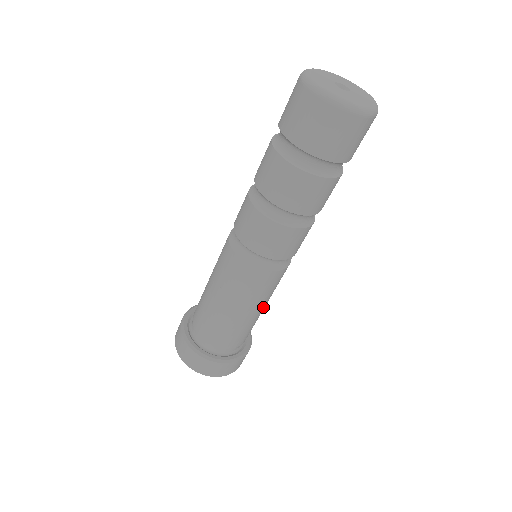
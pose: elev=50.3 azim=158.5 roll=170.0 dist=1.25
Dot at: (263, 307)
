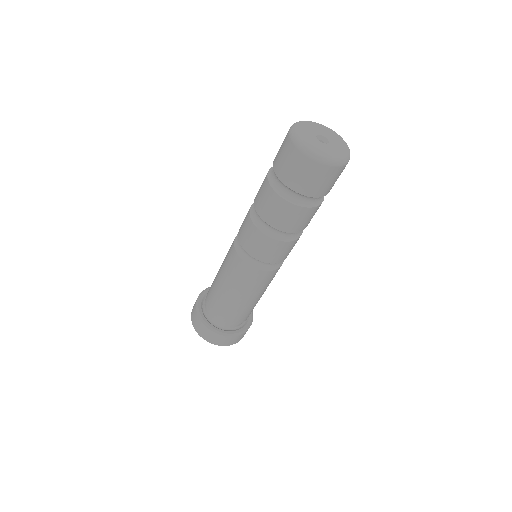
Dot at: (260, 296)
